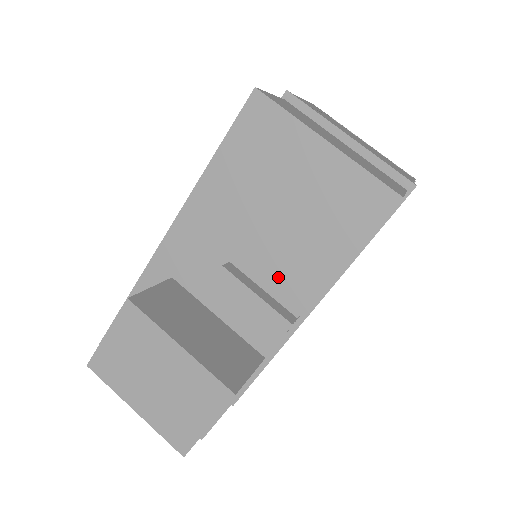
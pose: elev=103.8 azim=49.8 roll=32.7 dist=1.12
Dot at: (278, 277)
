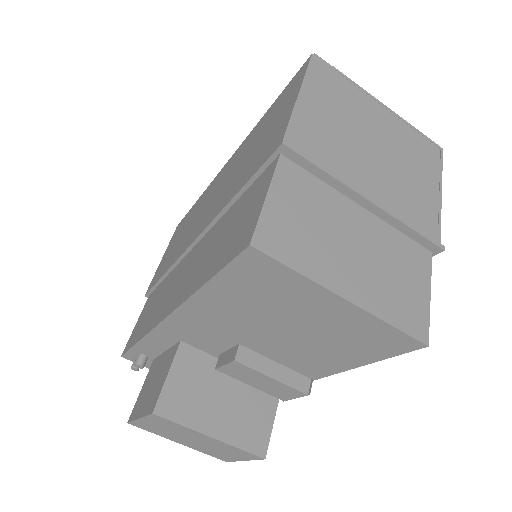
Dot at: (291, 359)
